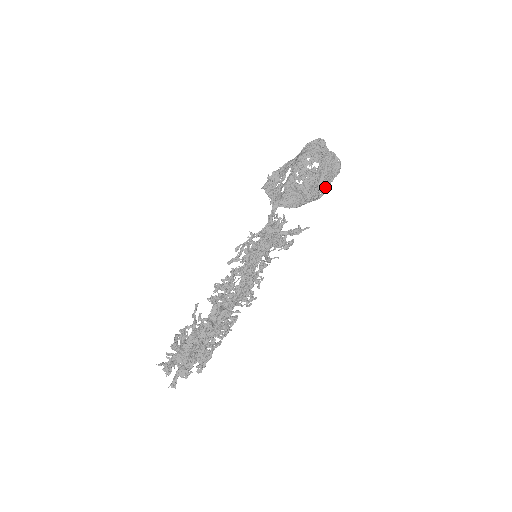
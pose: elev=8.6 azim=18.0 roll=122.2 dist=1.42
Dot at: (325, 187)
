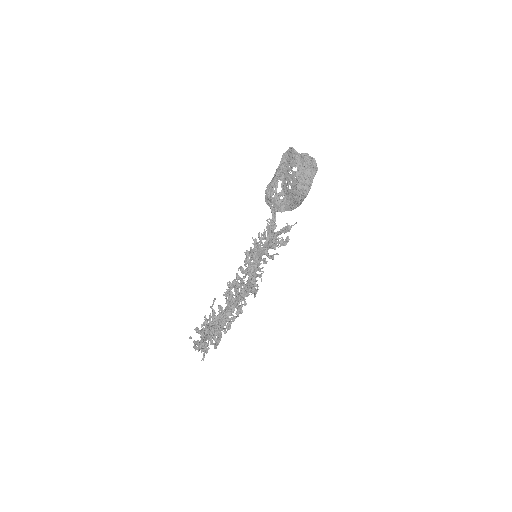
Dot at: (308, 185)
